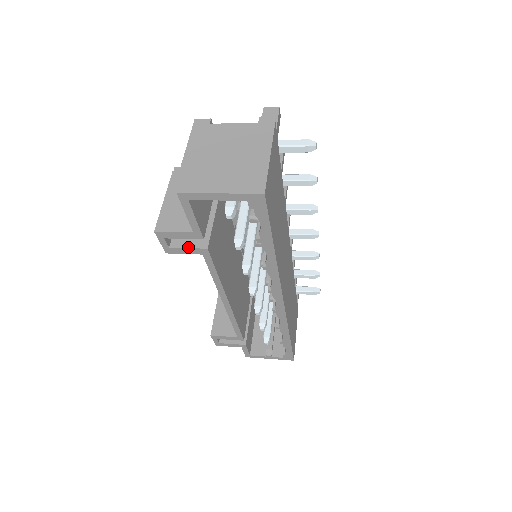
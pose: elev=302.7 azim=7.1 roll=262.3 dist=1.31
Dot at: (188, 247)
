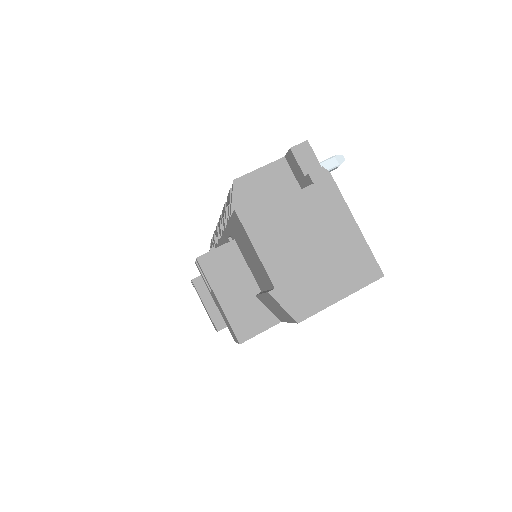
Dot at: occluded
